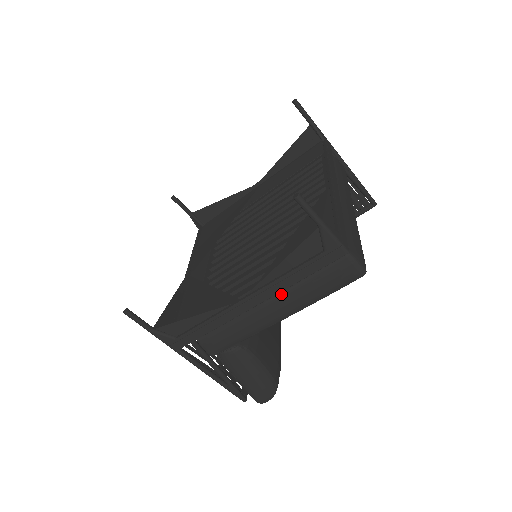
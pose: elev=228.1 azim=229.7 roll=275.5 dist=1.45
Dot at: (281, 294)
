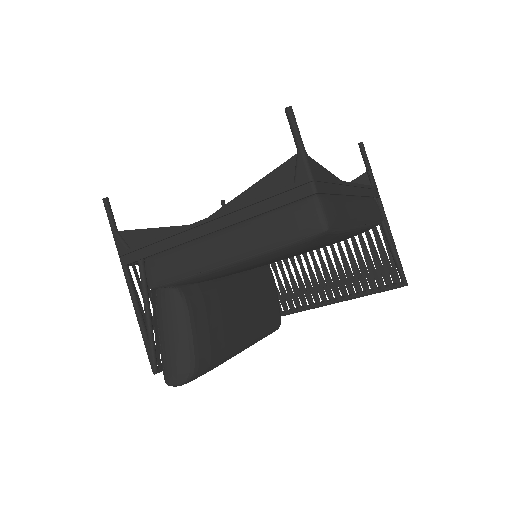
Dot at: (237, 225)
